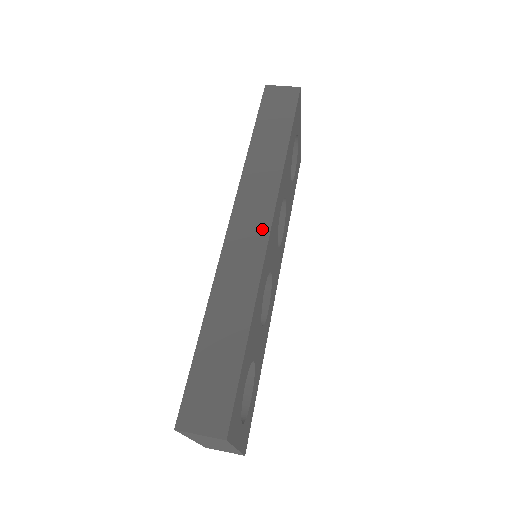
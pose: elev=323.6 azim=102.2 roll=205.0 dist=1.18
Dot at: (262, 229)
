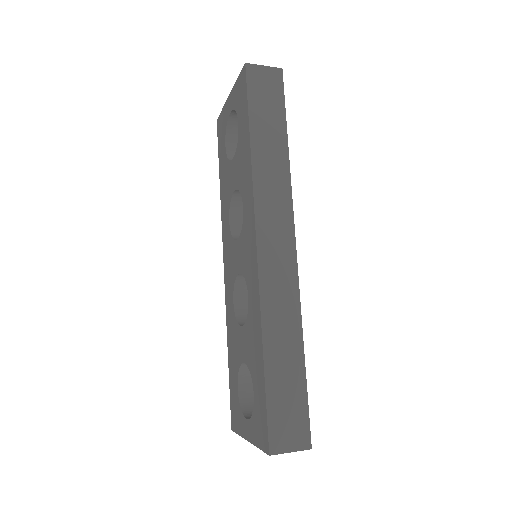
Dot at: (289, 248)
